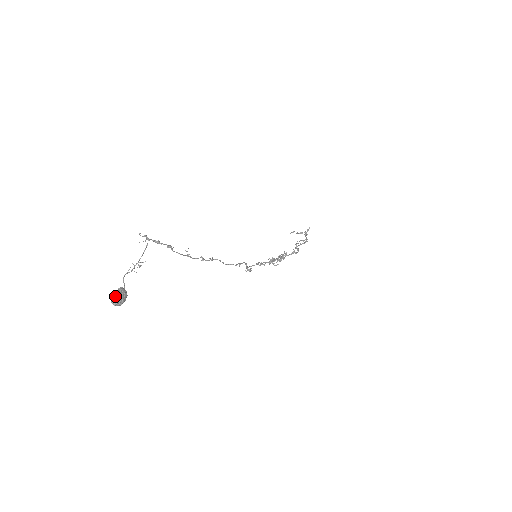
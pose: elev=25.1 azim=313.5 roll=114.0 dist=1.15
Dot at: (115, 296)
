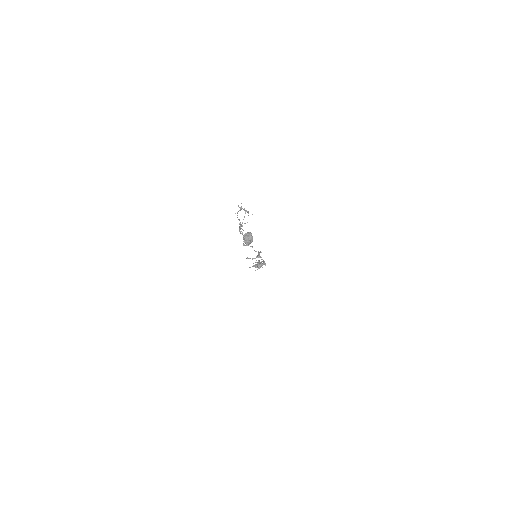
Dot at: (249, 236)
